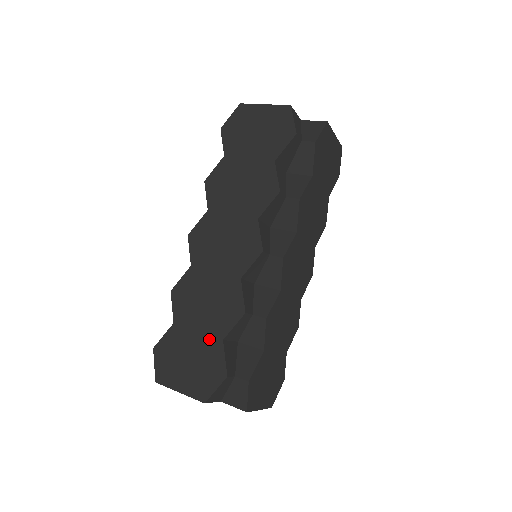
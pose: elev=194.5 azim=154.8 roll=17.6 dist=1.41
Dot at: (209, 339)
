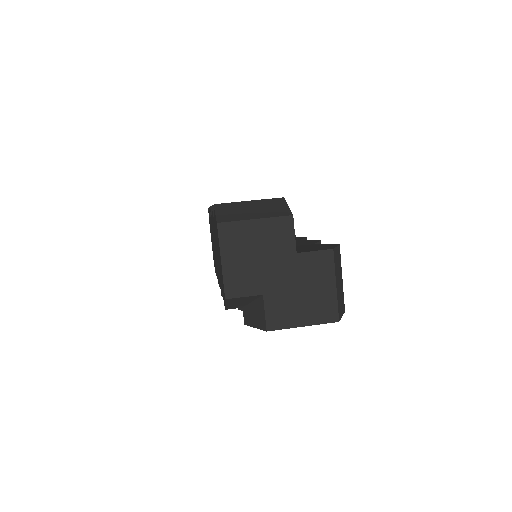
Dot at: (213, 253)
